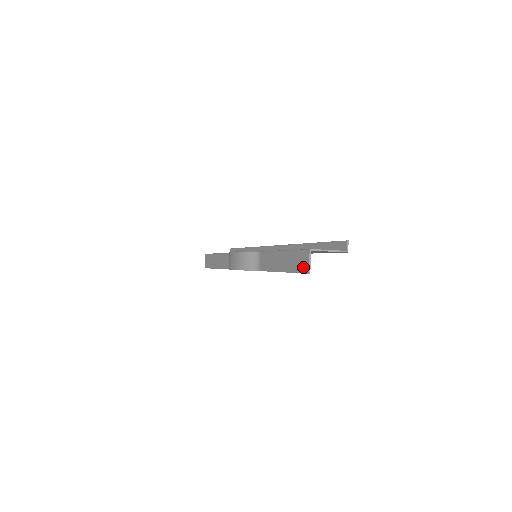
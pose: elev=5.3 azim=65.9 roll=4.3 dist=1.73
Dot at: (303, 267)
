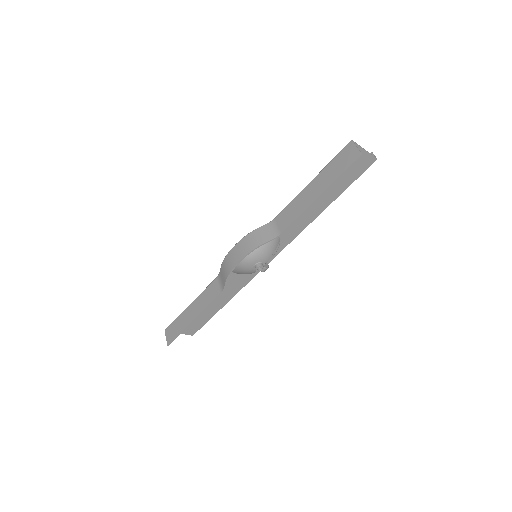
Dot at: (350, 158)
